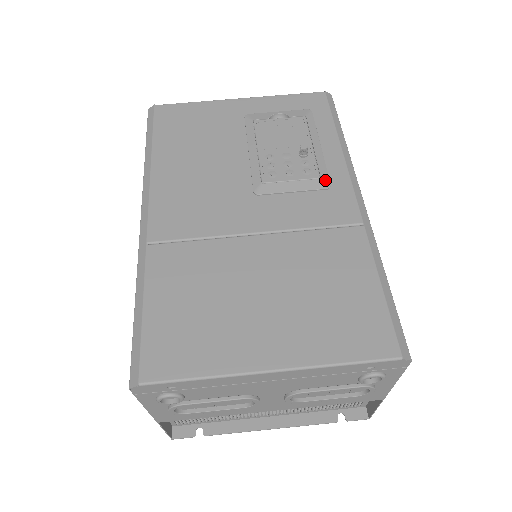
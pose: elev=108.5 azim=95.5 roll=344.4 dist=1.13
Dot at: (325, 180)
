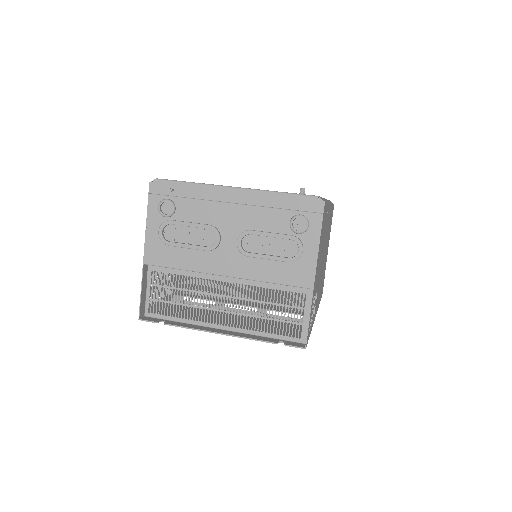
Dot at: occluded
